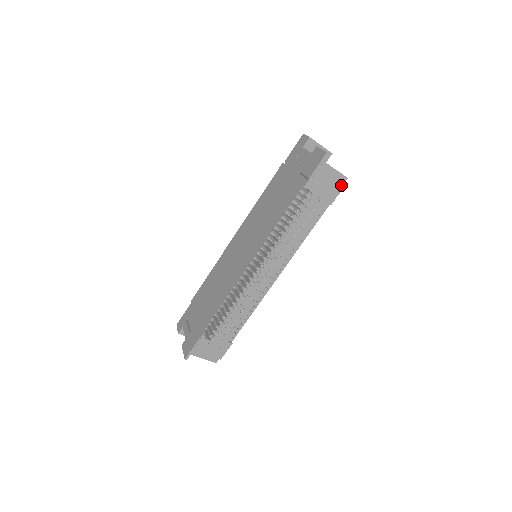
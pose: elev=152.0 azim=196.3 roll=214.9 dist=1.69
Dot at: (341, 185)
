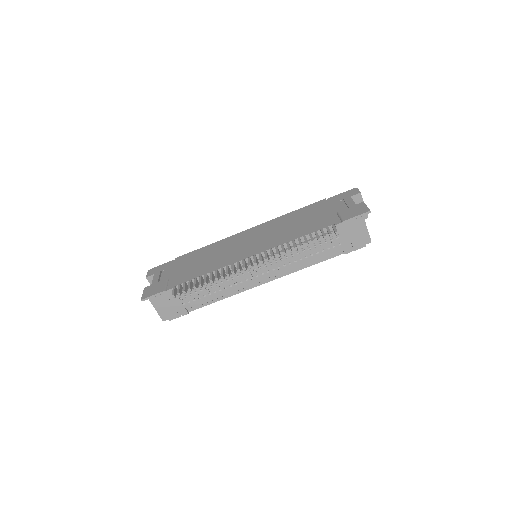
Dot at: (363, 244)
